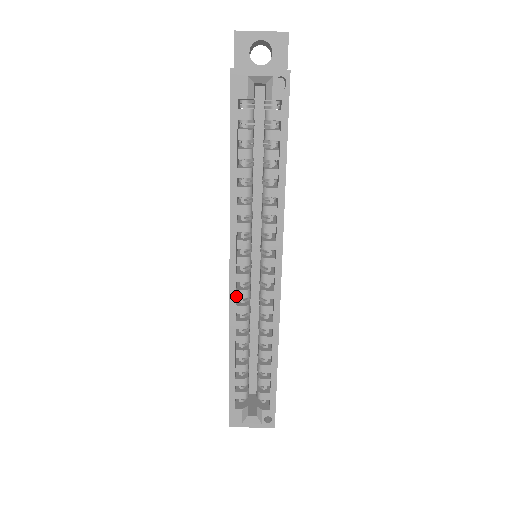
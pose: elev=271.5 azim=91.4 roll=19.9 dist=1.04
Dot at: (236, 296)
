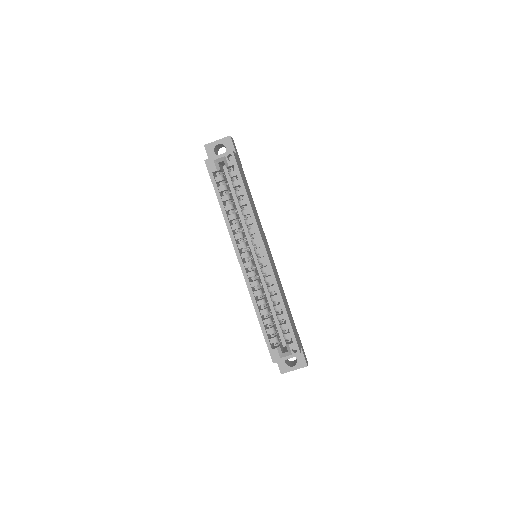
Dot at: (248, 277)
